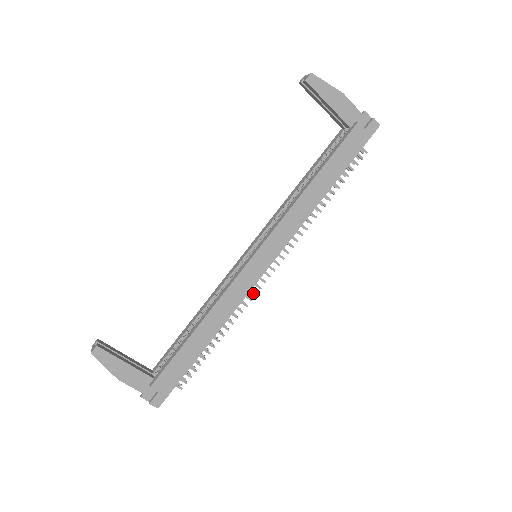
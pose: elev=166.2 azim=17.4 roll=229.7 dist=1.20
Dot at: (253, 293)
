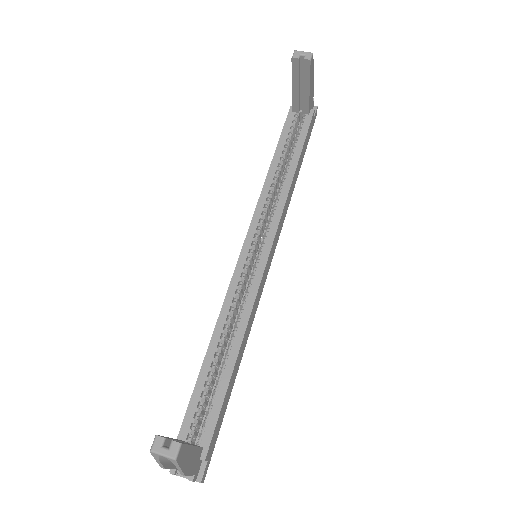
Dot at: occluded
